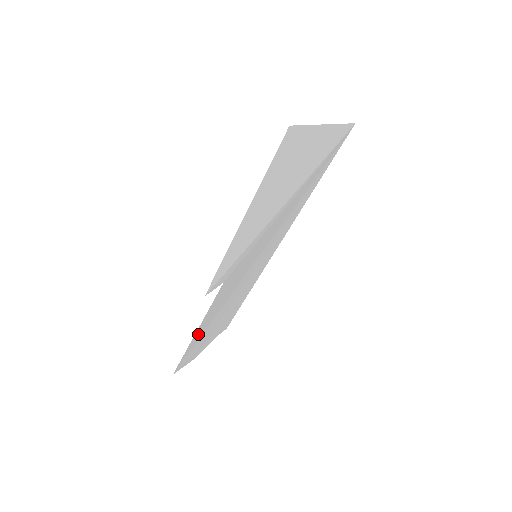
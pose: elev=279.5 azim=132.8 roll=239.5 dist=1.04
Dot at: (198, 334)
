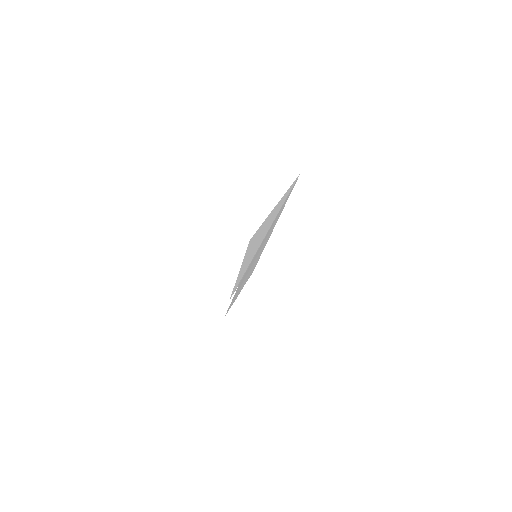
Dot at: occluded
